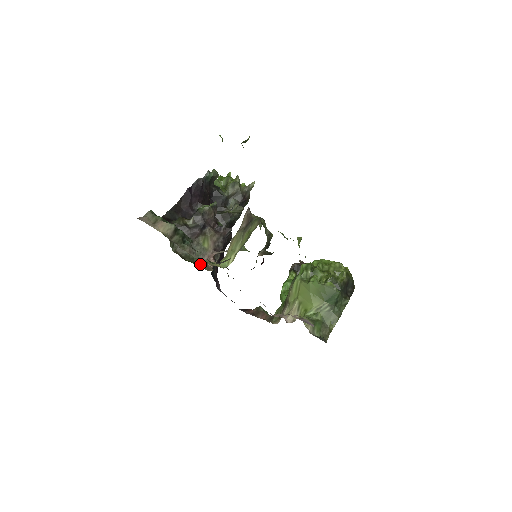
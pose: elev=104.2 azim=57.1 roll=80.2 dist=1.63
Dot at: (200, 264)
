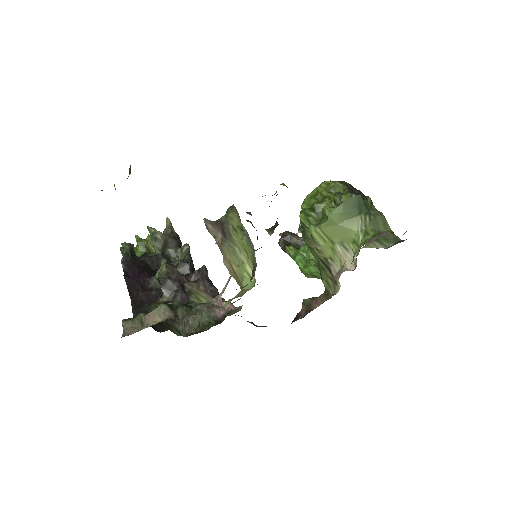
Dot at: (221, 320)
